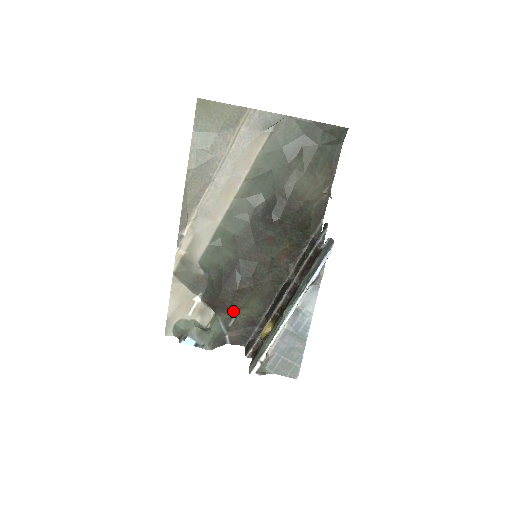
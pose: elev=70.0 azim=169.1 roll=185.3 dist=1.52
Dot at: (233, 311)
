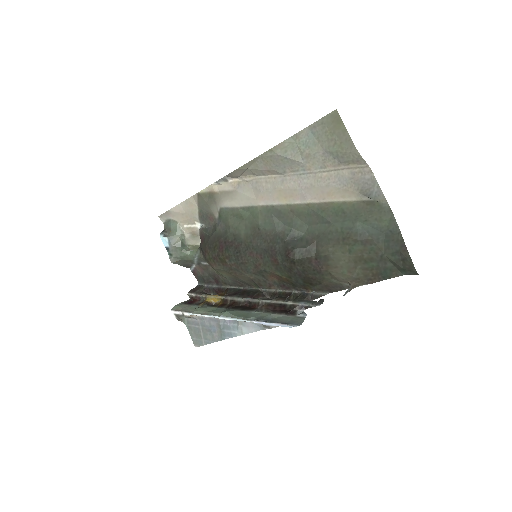
Dot at: (208, 263)
